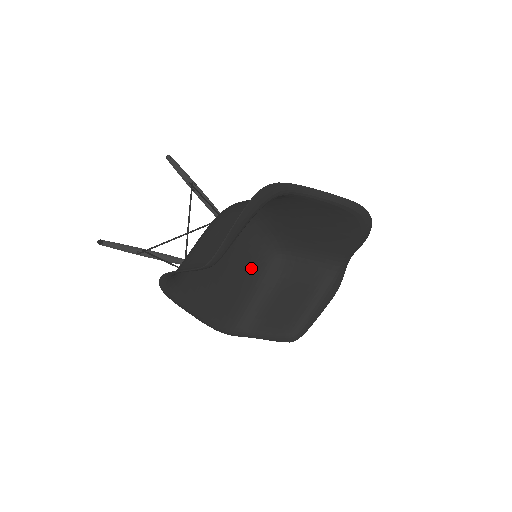
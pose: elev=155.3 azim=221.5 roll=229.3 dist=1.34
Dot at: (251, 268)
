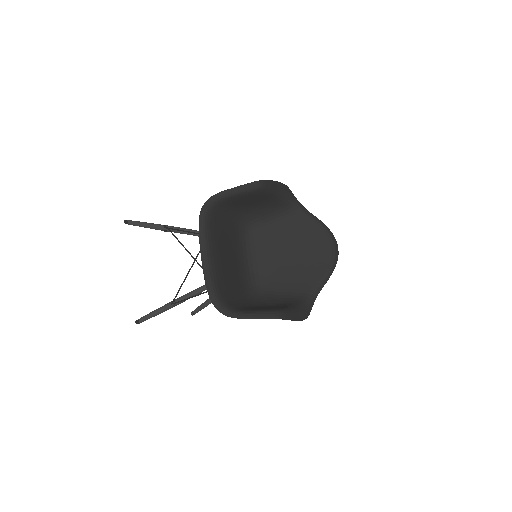
Dot at: (239, 283)
